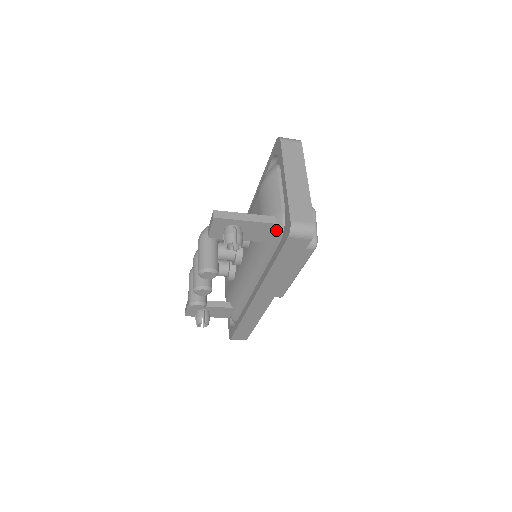
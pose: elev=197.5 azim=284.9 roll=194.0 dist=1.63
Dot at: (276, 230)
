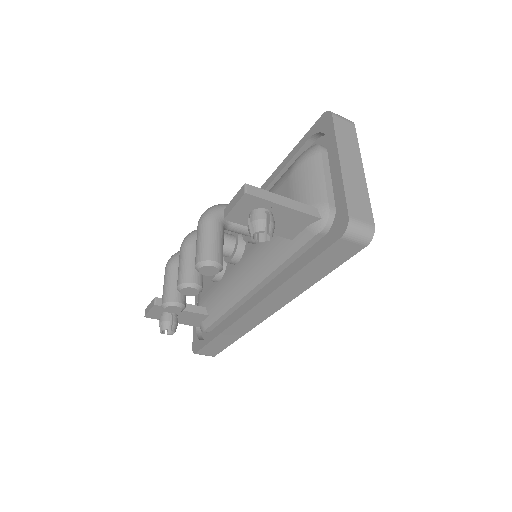
Dot at: (316, 226)
